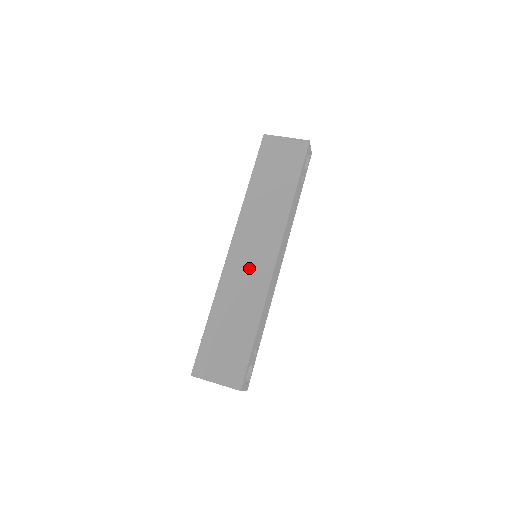
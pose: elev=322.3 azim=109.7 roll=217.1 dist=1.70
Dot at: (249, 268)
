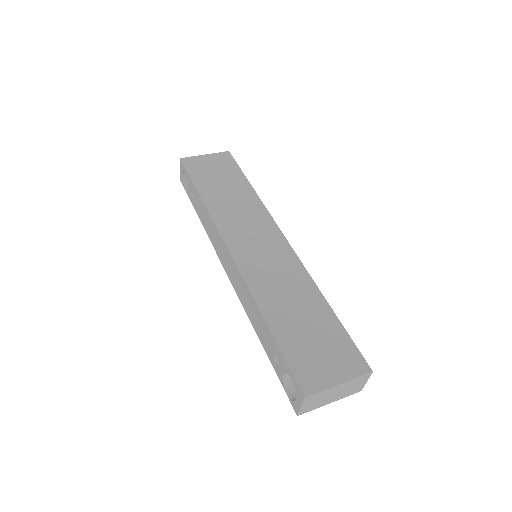
Dot at: (267, 258)
